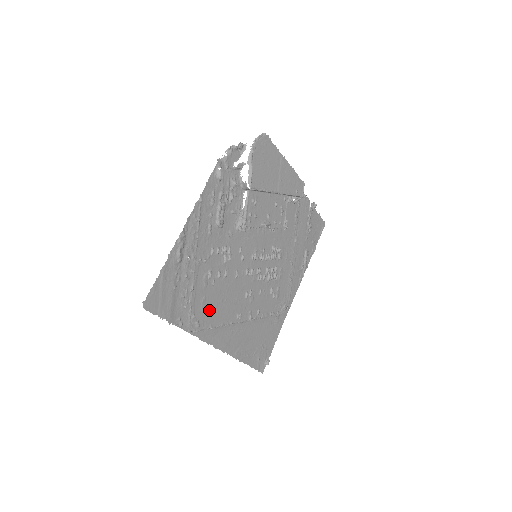
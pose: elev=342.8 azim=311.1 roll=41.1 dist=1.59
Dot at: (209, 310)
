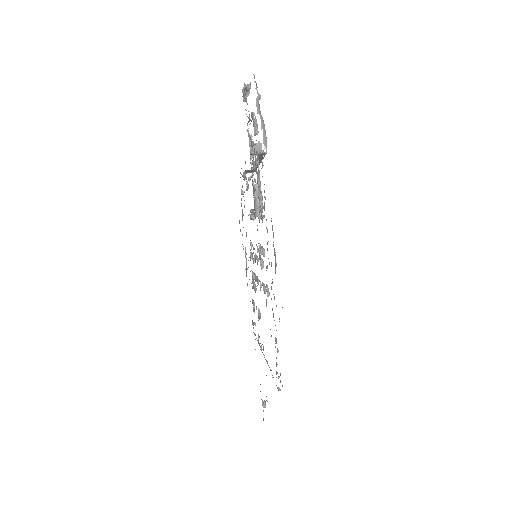
Dot at: occluded
